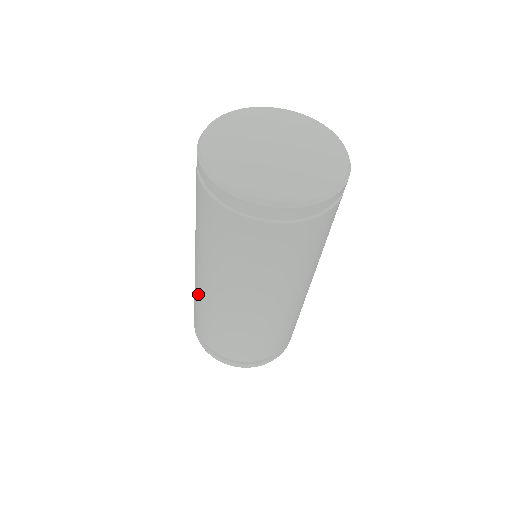
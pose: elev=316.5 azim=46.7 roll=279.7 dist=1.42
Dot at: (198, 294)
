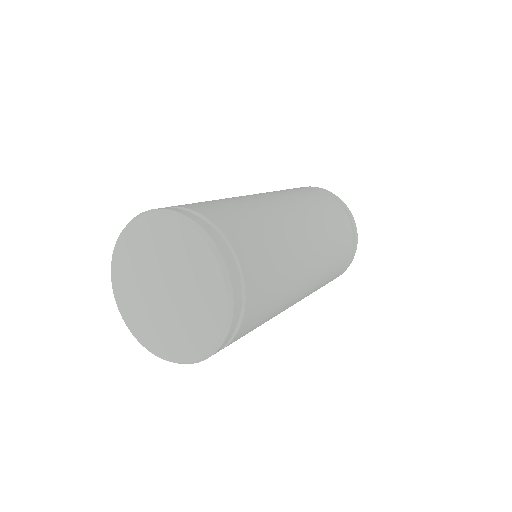
Dot at: occluded
